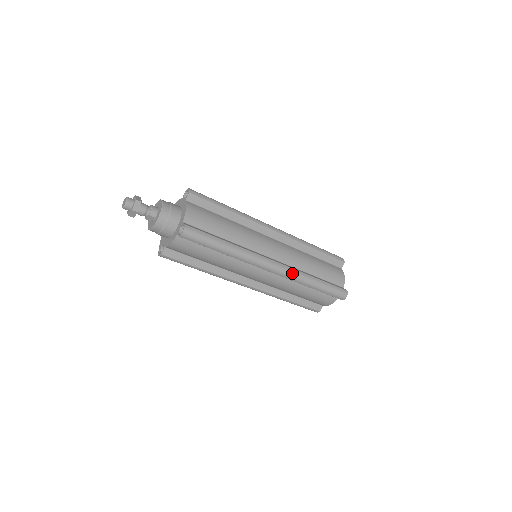
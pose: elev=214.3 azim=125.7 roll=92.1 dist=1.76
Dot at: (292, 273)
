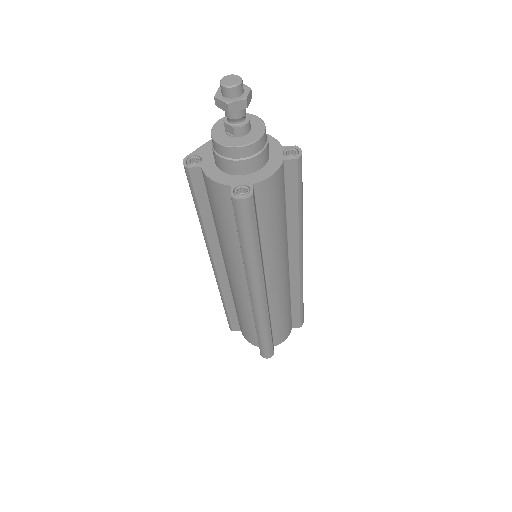
Dot at: (263, 314)
